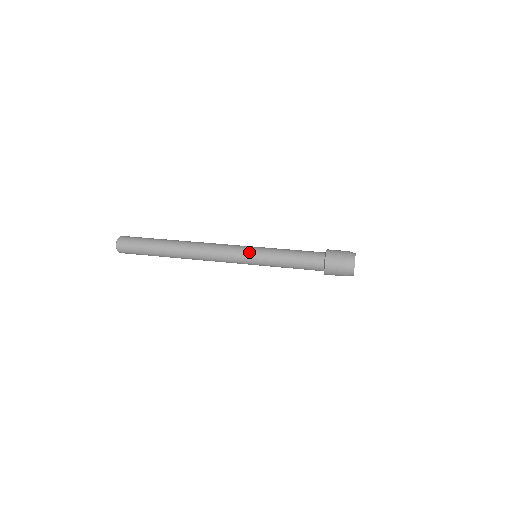
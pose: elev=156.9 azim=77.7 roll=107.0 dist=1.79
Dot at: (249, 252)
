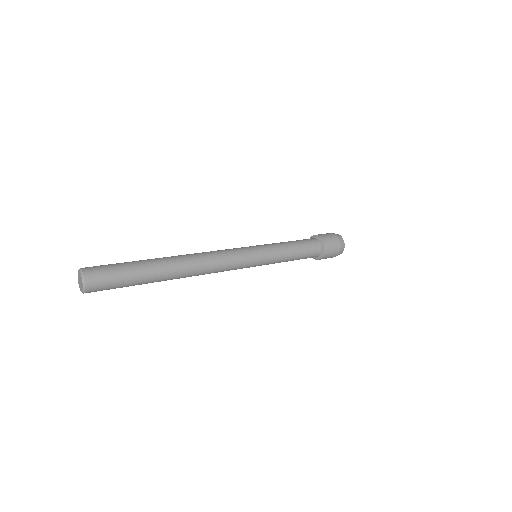
Dot at: (256, 253)
